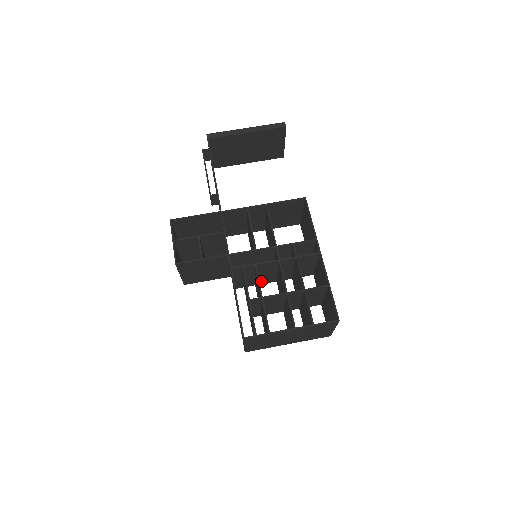
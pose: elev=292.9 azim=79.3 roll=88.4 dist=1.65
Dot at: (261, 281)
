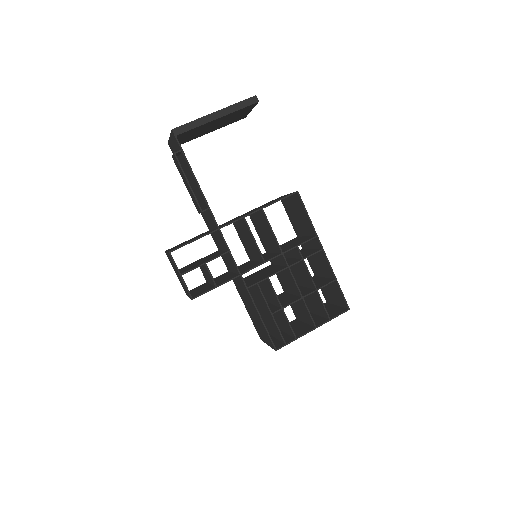
Dot at: occluded
